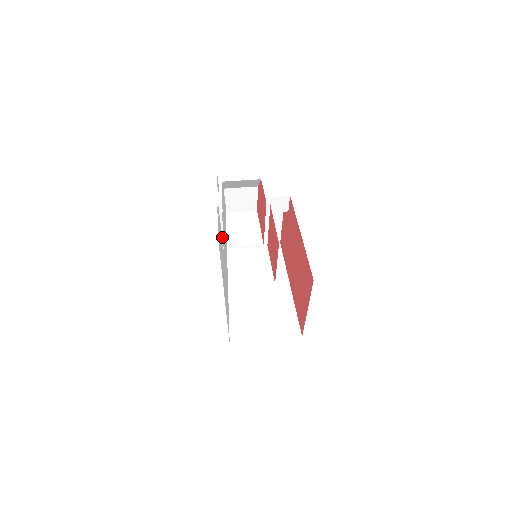
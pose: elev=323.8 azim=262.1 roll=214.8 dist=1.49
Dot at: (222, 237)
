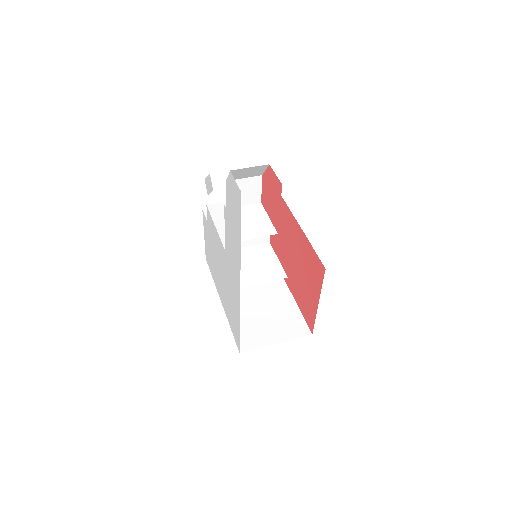
Dot at: occluded
